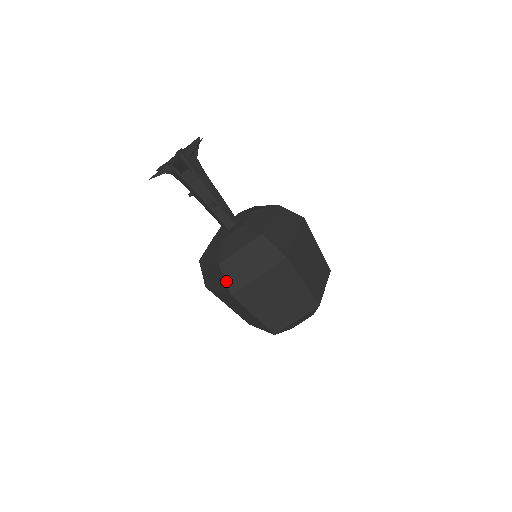
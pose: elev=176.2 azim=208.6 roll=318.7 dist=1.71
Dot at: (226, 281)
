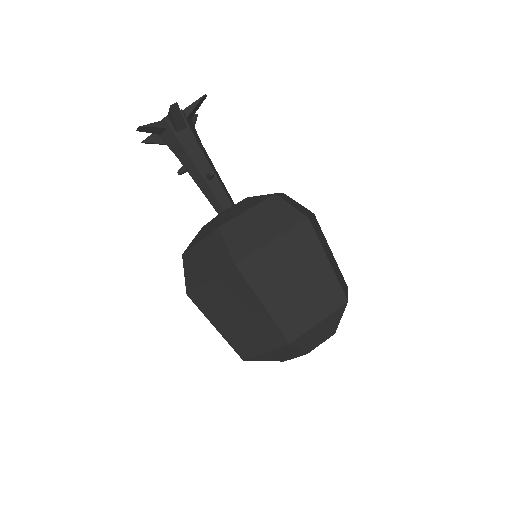
Dot at: (228, 247)
